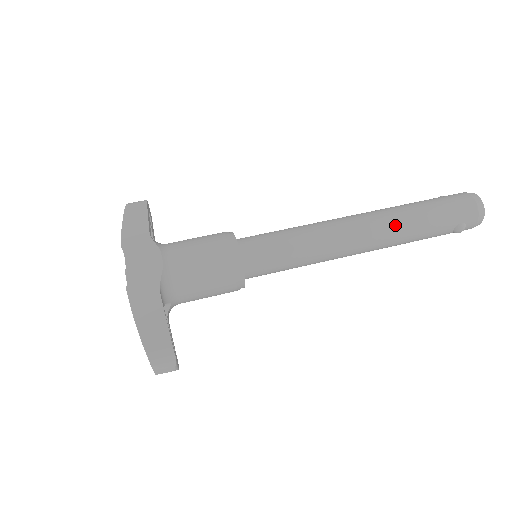
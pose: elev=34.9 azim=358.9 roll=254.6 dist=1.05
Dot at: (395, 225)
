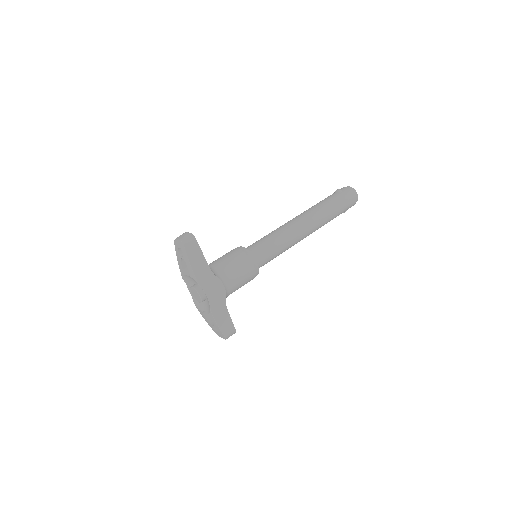
Dot at: (322, 224)
